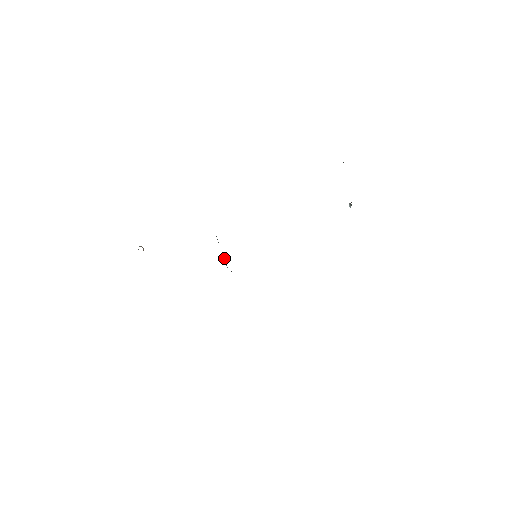
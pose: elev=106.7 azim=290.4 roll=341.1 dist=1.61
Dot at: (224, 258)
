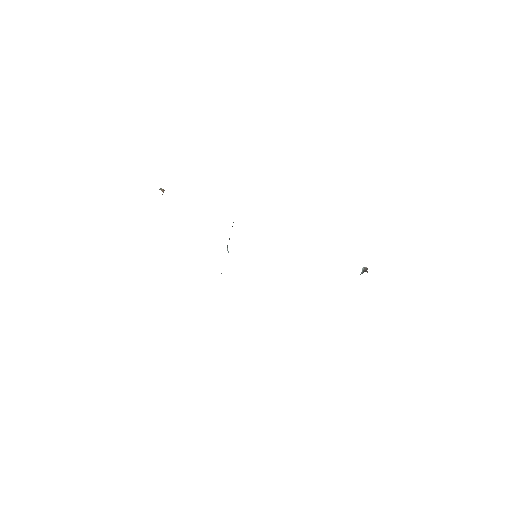
Dot at: occluded
